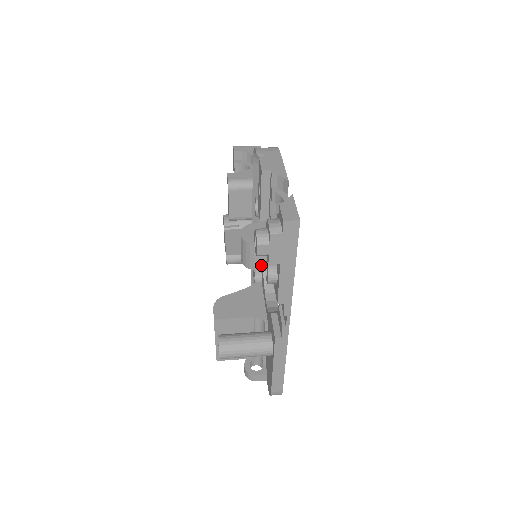
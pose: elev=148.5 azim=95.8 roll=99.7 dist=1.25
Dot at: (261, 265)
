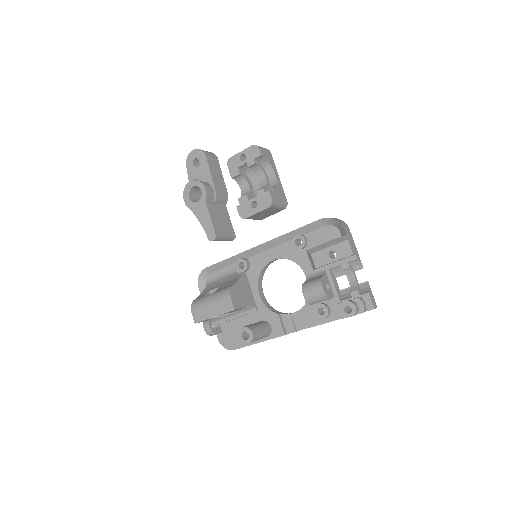
Dot at: occluded
